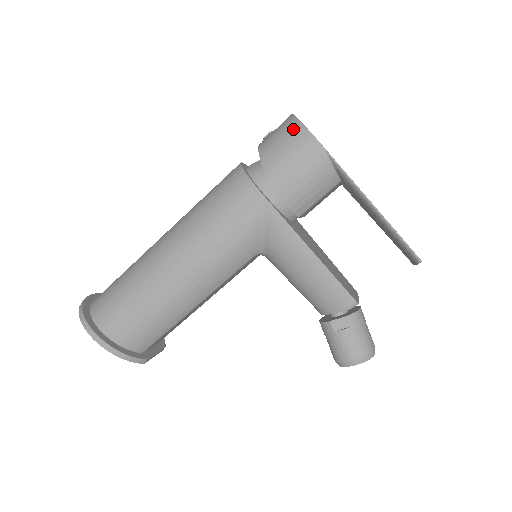
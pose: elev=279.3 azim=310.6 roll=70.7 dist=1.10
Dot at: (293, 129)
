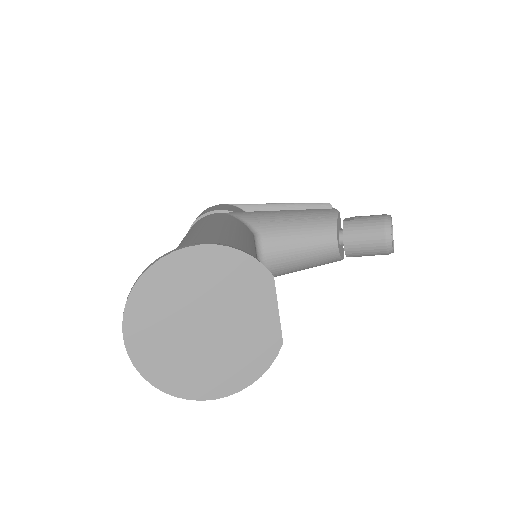
Dot at: occluded
